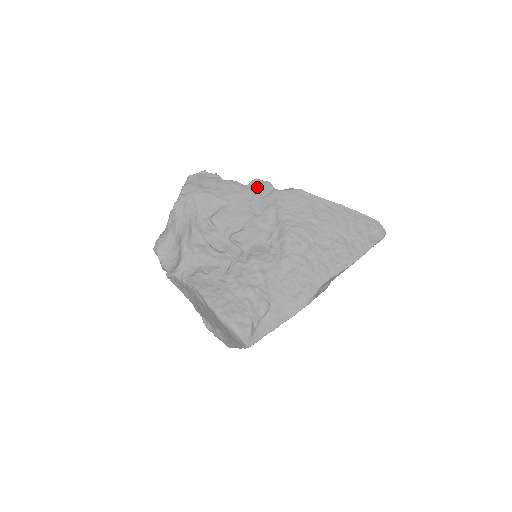
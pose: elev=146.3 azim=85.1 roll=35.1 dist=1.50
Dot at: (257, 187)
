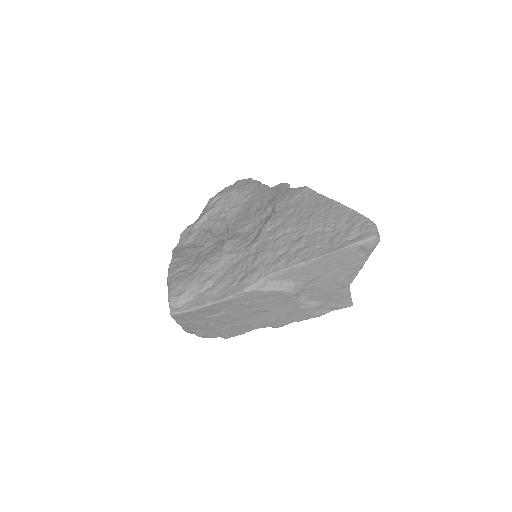
Dot at: (277, 188)
